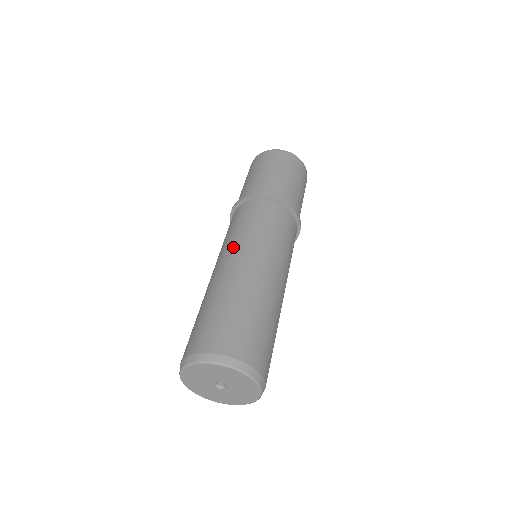
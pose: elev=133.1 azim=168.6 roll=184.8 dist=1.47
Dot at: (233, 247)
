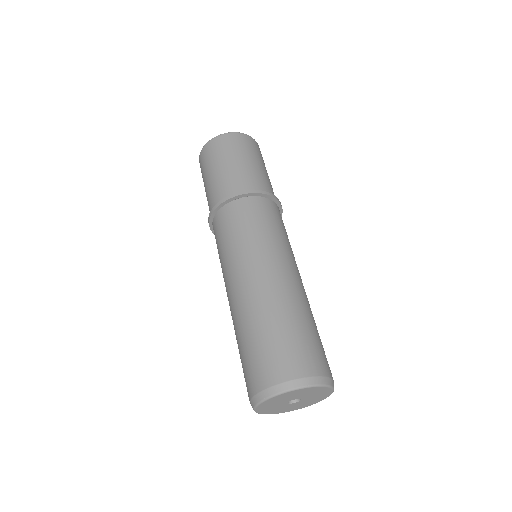
Dot at: (226, 274)
